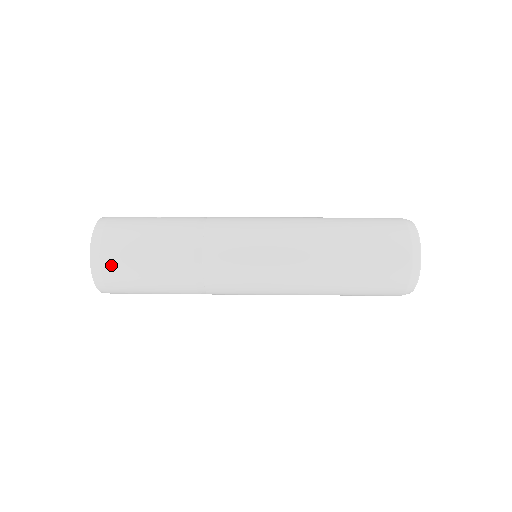
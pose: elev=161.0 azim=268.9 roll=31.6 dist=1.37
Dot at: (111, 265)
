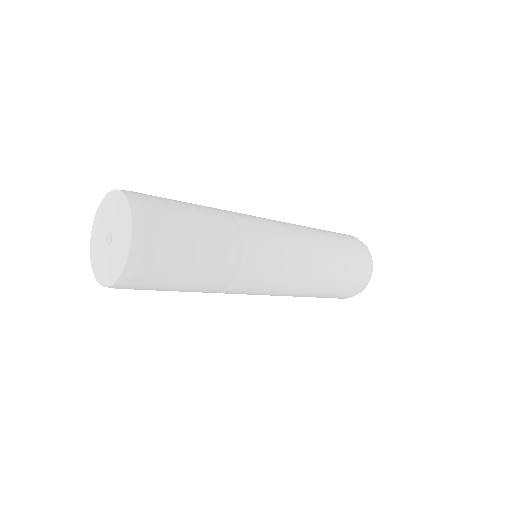
Dot at: (149, 271)
